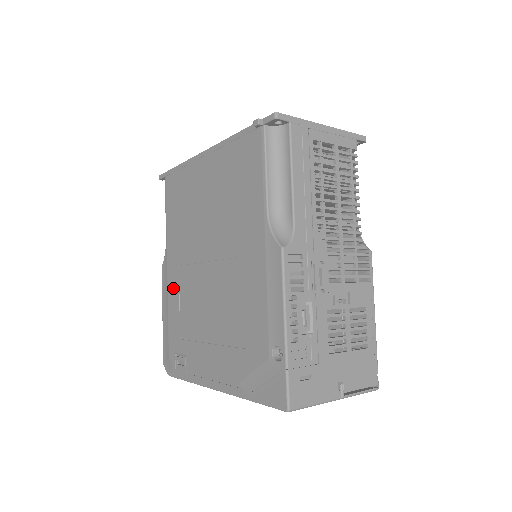
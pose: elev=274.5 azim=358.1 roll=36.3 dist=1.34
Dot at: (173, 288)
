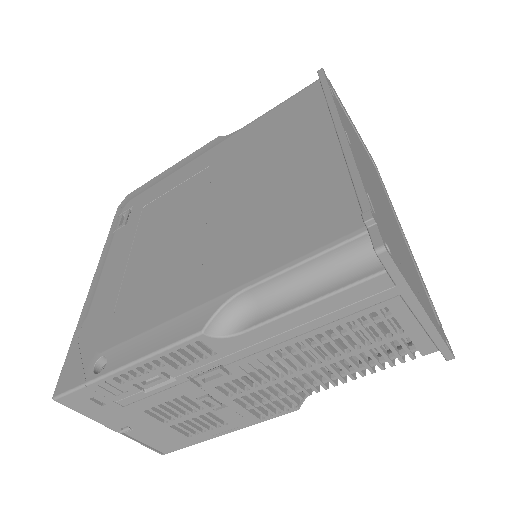
Dot at: (191, 169)
